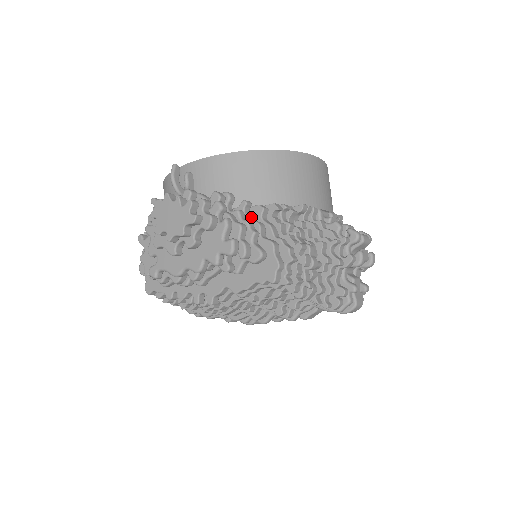
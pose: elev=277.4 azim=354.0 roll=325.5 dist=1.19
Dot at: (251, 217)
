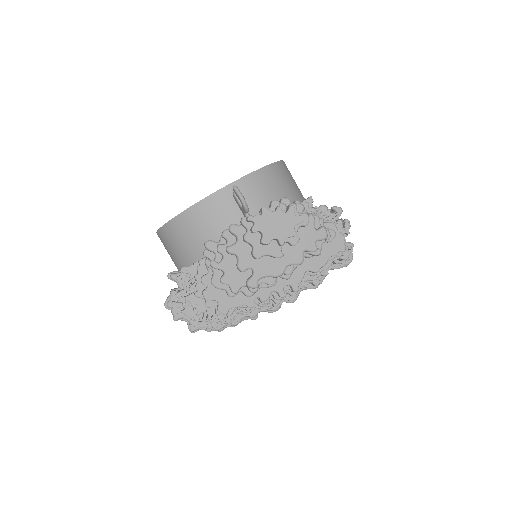
Dot at: (306, 211)
